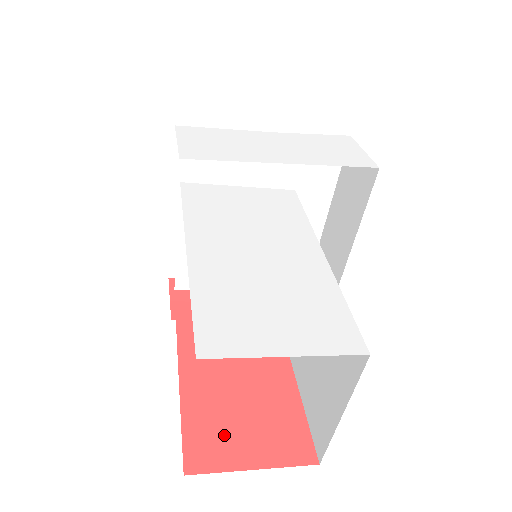
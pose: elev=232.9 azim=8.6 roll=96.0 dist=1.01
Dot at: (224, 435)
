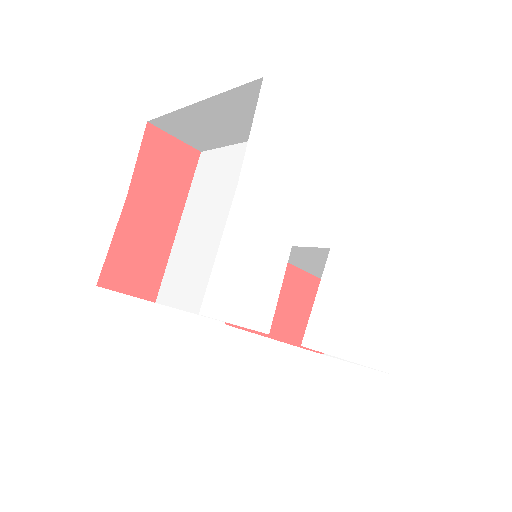
Dot at: occluded
